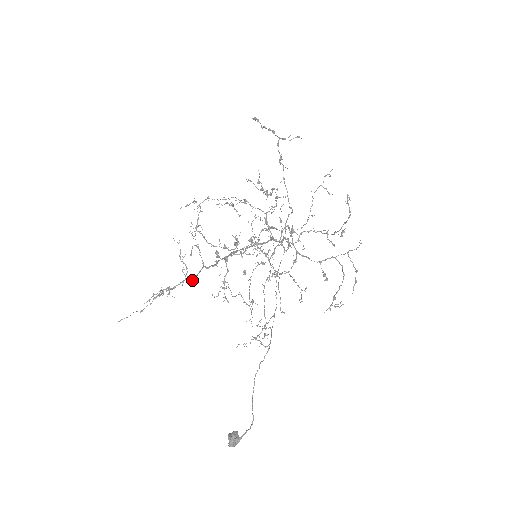
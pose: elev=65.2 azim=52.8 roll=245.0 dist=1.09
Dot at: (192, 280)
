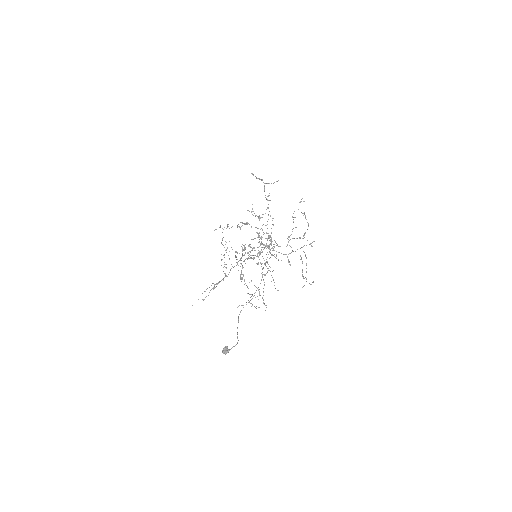
Dot at: (227, 276)
